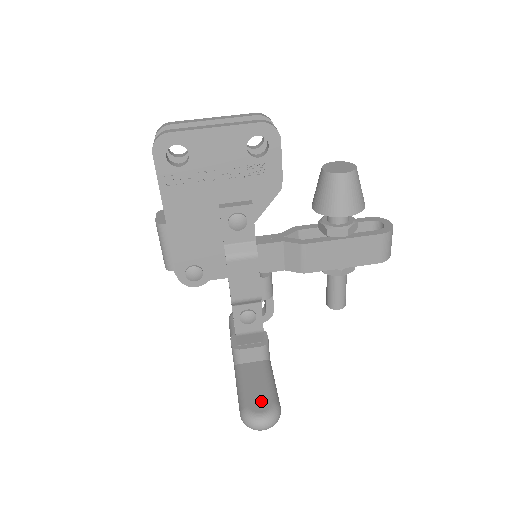
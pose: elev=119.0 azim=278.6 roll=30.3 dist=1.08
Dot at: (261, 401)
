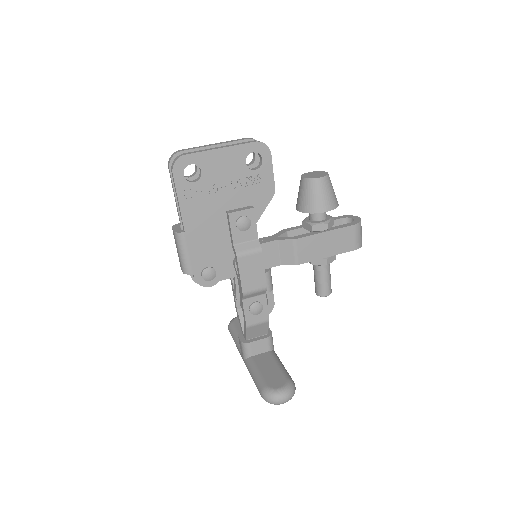
Dot at: (277, 380)
